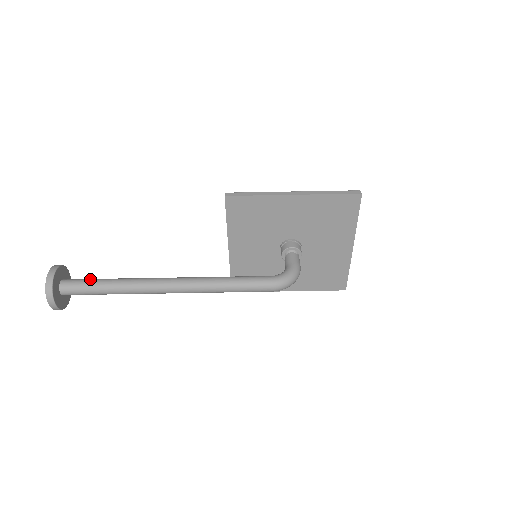
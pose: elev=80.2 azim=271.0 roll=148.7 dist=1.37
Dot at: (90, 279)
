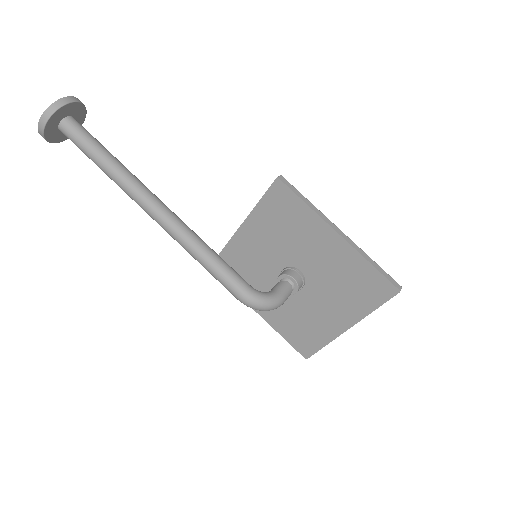
Dot at: (95, 138)
